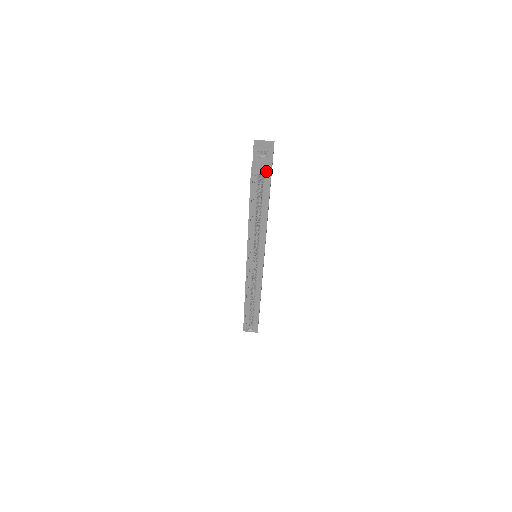
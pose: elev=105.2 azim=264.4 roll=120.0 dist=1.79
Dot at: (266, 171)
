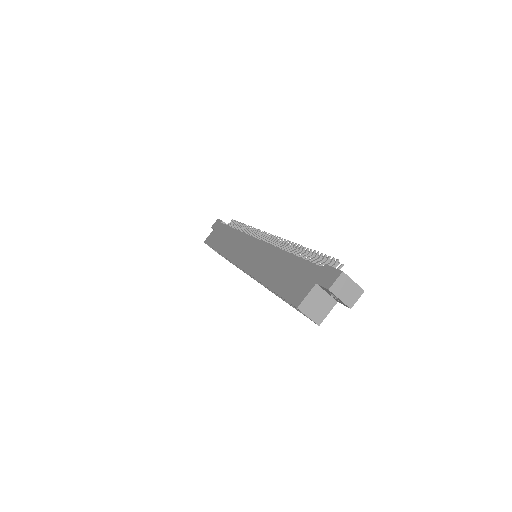
Dot at: (316, 319)
